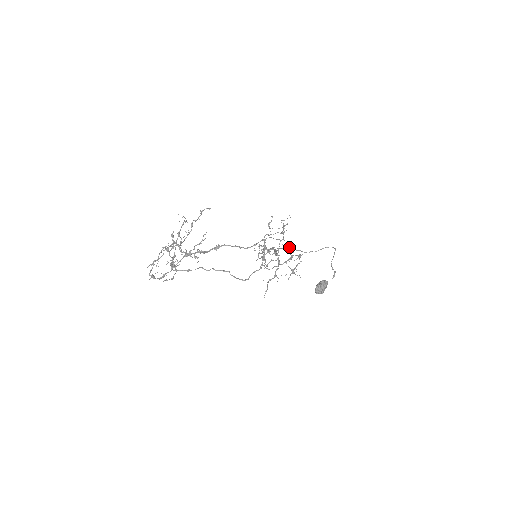
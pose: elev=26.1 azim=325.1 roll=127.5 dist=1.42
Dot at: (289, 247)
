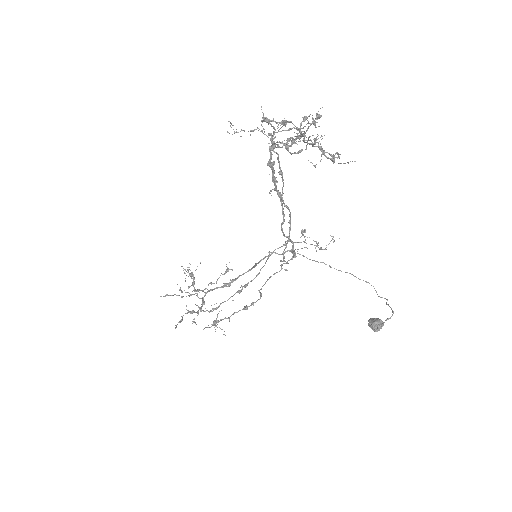
Dot at: (240, 290)
